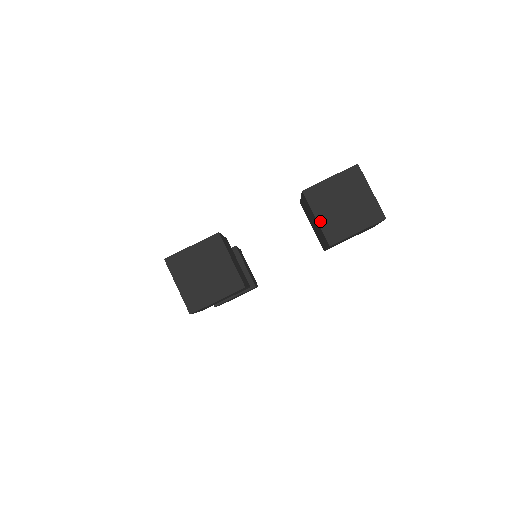
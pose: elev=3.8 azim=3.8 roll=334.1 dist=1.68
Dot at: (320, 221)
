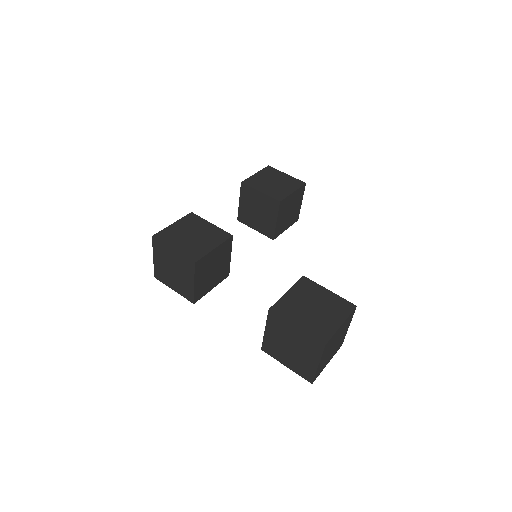
Dot at: (266, 335)
